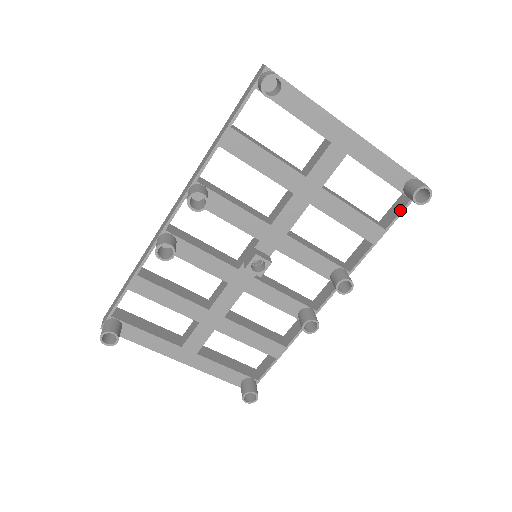
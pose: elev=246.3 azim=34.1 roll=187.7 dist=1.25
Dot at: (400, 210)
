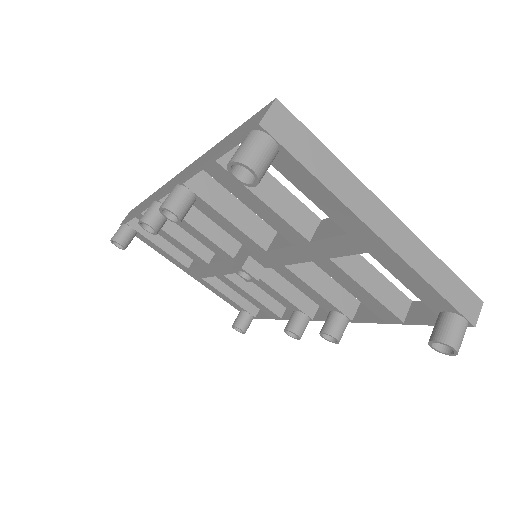
Dot at: (430, 321)
